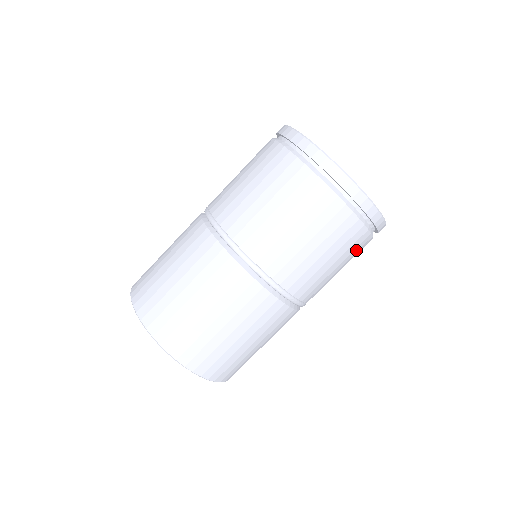
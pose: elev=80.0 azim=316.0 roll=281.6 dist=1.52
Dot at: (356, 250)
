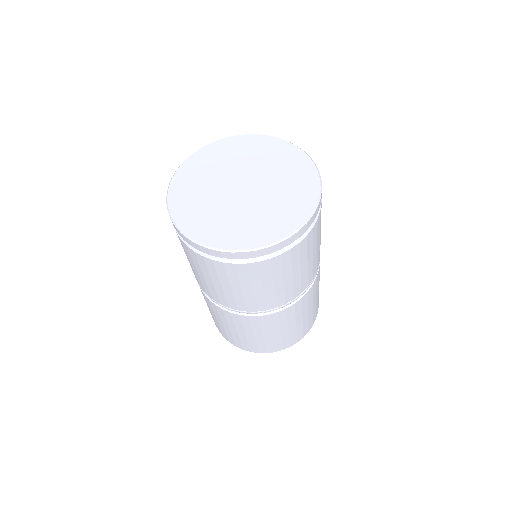
Dot at: (287, 264)
